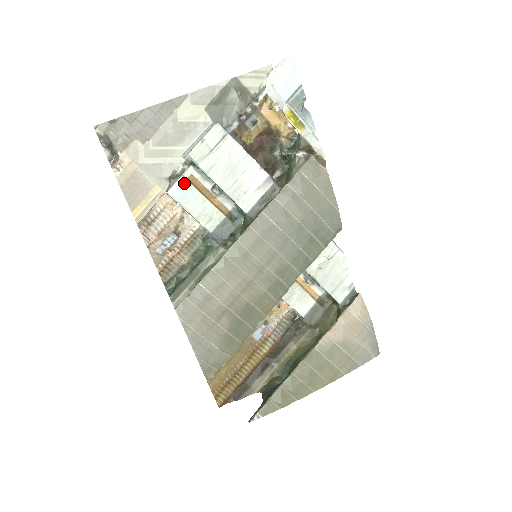
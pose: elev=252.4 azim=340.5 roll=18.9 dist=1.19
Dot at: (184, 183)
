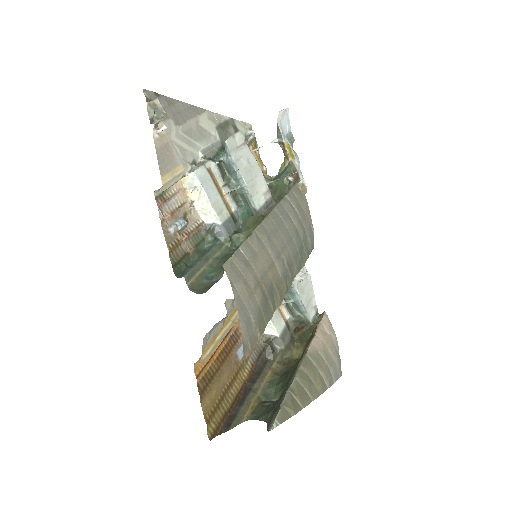
Dot at: (206, 171)
